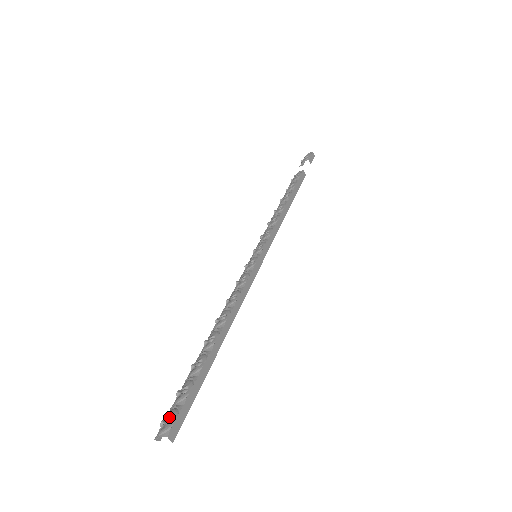
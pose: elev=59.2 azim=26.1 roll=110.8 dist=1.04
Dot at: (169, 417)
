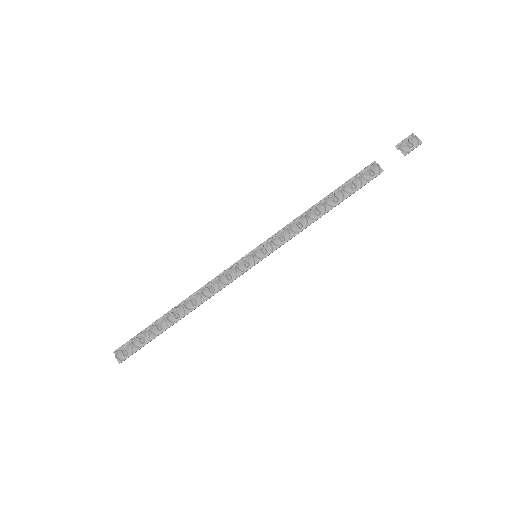
Dot at: (126, 351)
